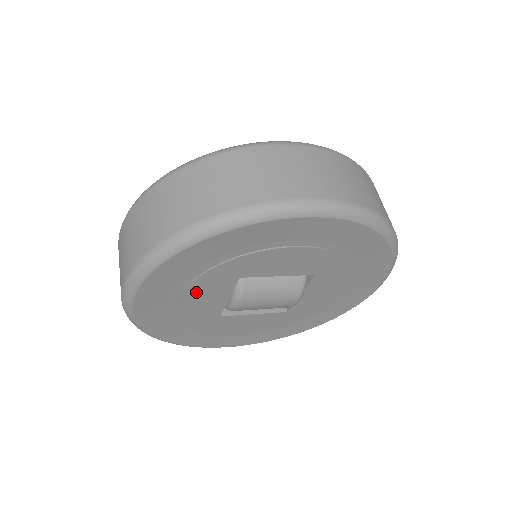
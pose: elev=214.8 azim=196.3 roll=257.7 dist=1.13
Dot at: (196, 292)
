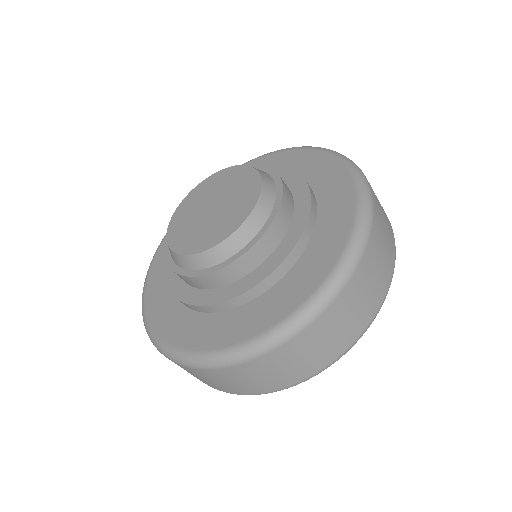
Dot at: occluded
